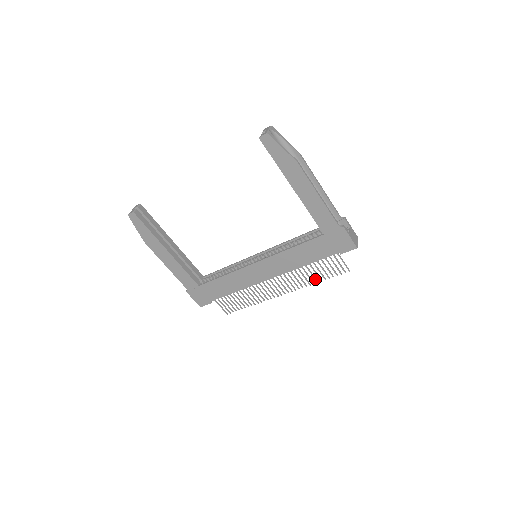
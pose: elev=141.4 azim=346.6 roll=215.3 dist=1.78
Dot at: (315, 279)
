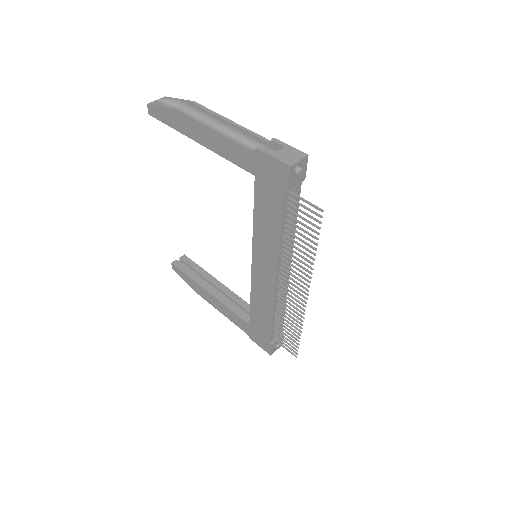
Dot at: (308, 251)
